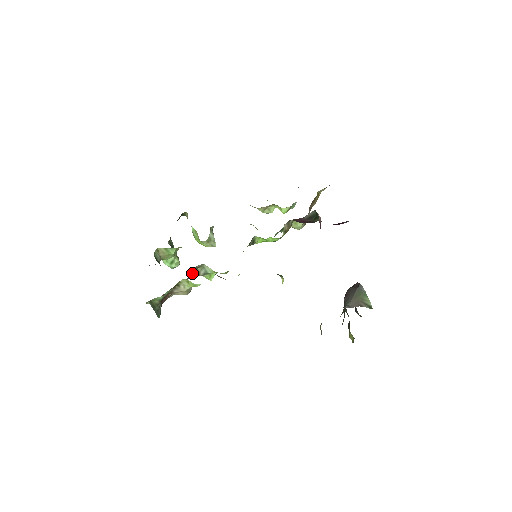
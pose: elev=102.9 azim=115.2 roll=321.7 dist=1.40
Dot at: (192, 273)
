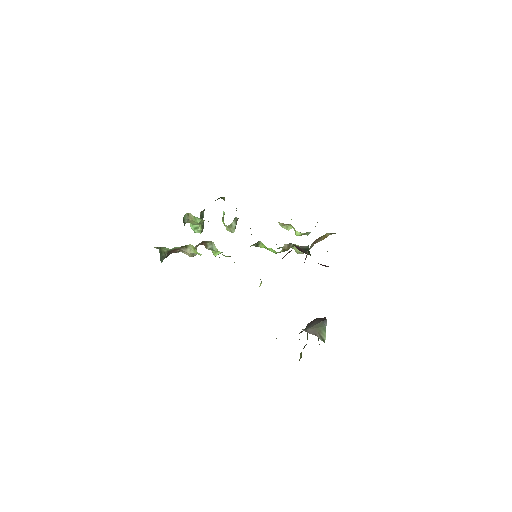
Dot at: (202, 244)
